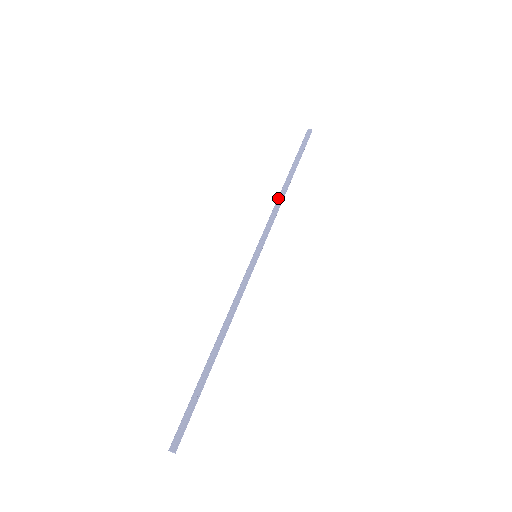
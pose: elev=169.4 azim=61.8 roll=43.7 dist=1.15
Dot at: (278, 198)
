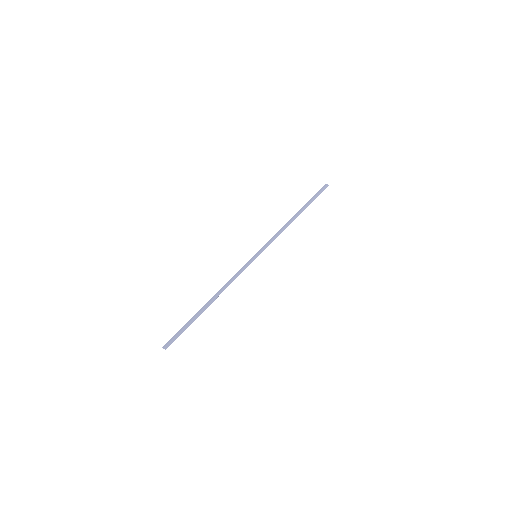
Dot at: (285, 224)
